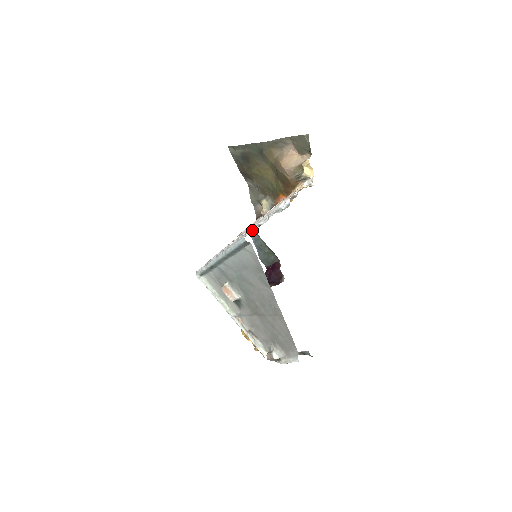
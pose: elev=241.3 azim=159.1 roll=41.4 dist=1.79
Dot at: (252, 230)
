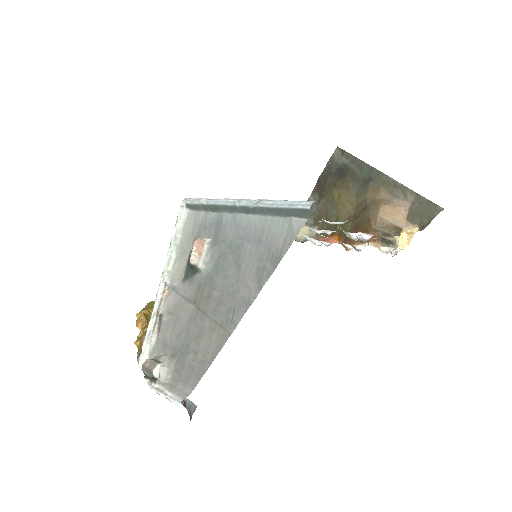
Dot at: occluded
